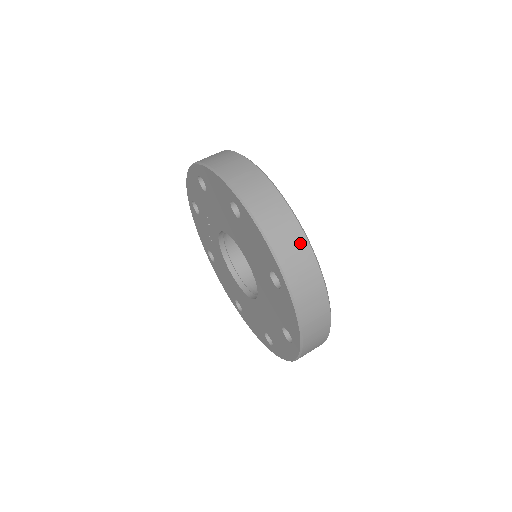
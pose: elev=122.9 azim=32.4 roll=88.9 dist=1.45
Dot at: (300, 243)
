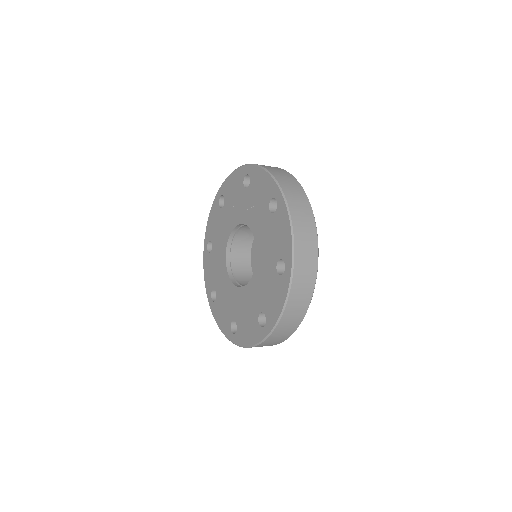
Dot at: (296, 322)
